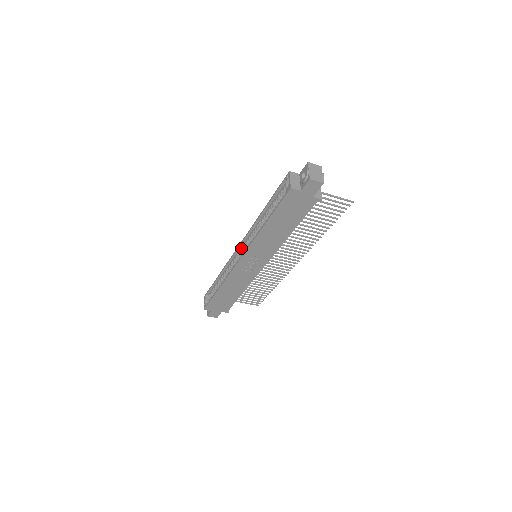
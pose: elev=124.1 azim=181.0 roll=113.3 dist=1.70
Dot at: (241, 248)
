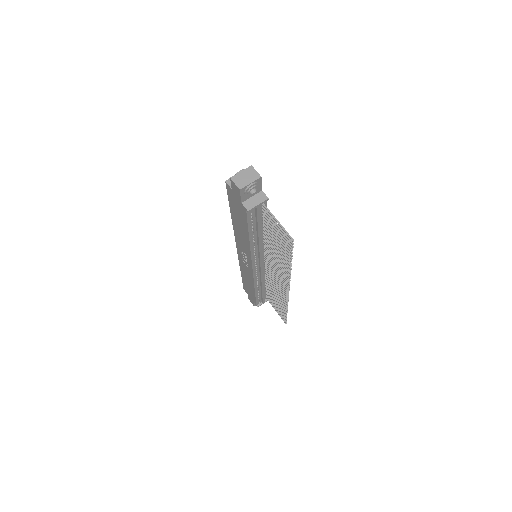
Dot at: occluded
